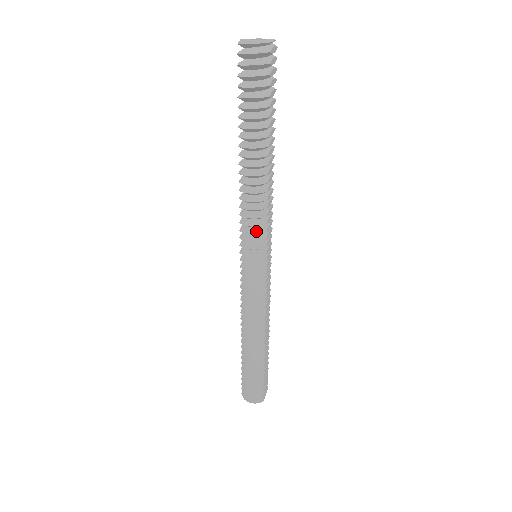
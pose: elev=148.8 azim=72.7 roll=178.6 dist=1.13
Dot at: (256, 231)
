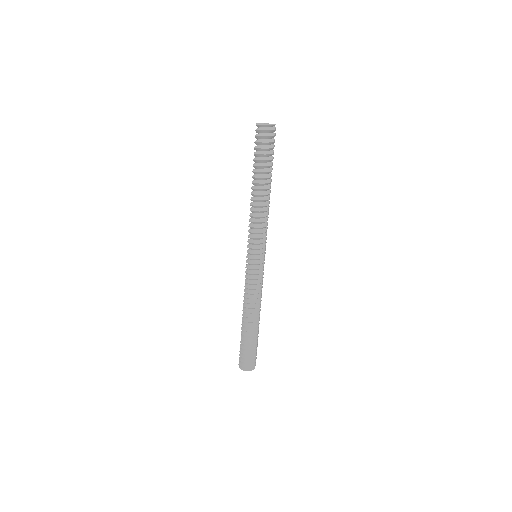
Dot at: (259, 236)
